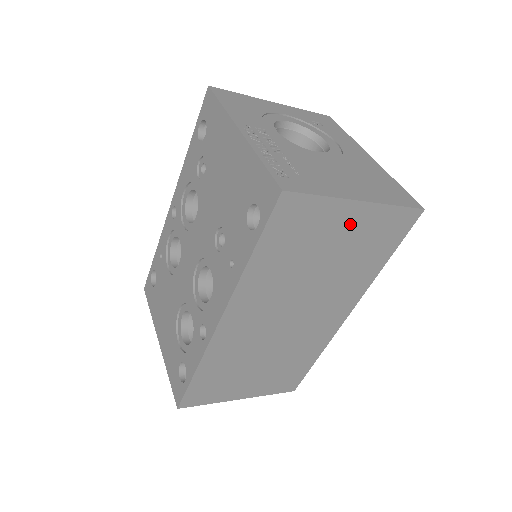
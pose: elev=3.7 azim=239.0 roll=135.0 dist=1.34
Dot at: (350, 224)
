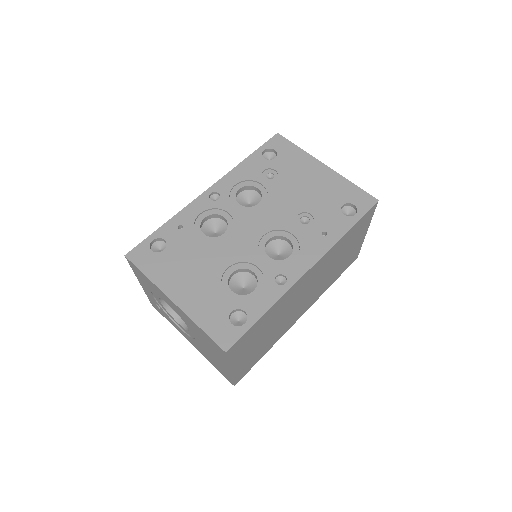
Dot at: (357, 243)
